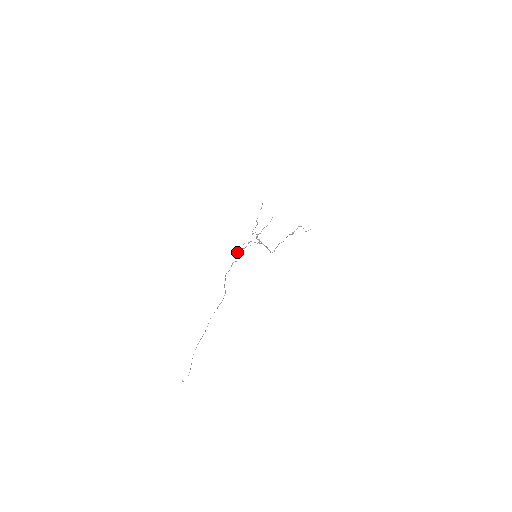
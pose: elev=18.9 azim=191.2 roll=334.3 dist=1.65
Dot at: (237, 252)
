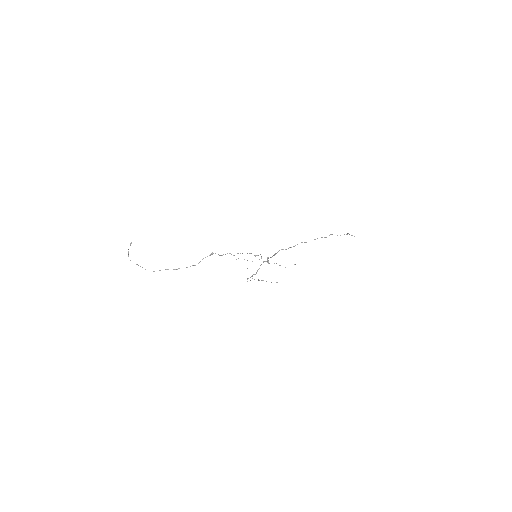
Dot at: occluded
